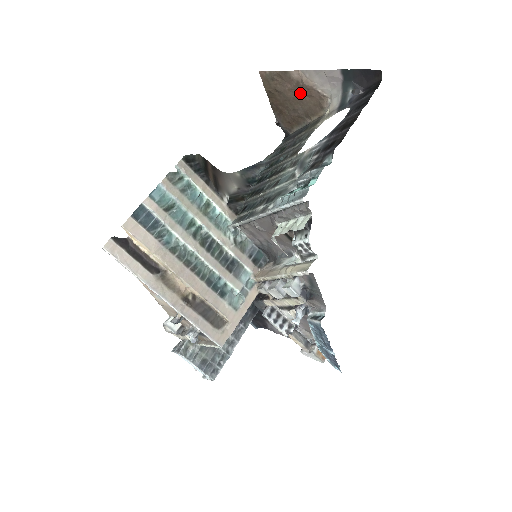
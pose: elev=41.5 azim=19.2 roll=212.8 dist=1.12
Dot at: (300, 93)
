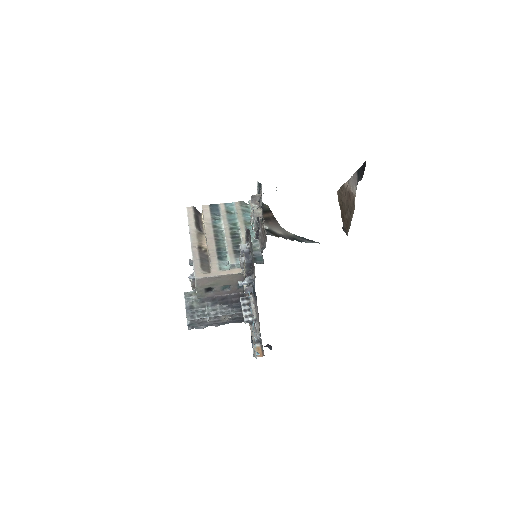
Dot at: (348, 198)
